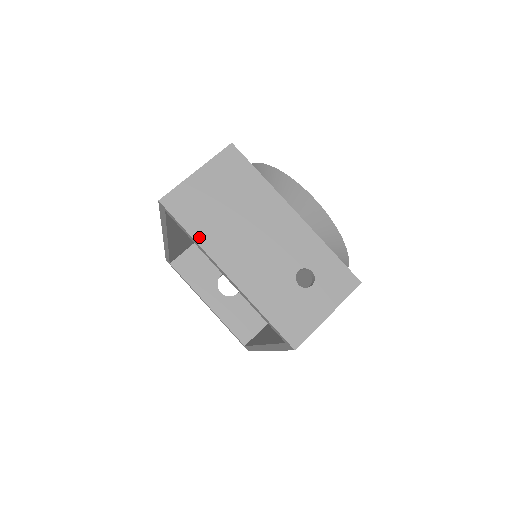
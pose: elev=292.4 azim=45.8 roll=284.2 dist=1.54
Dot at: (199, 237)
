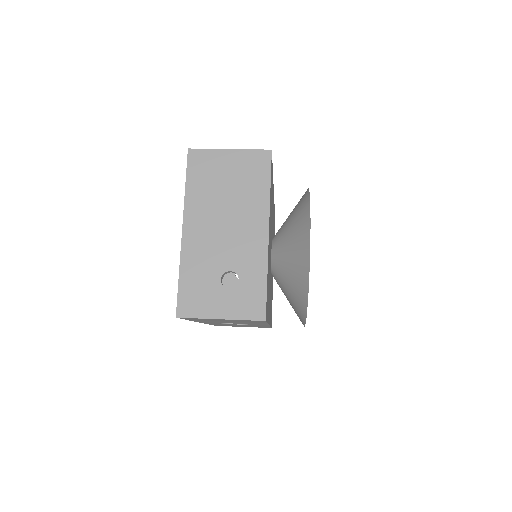
Dot at: (190, 192)
